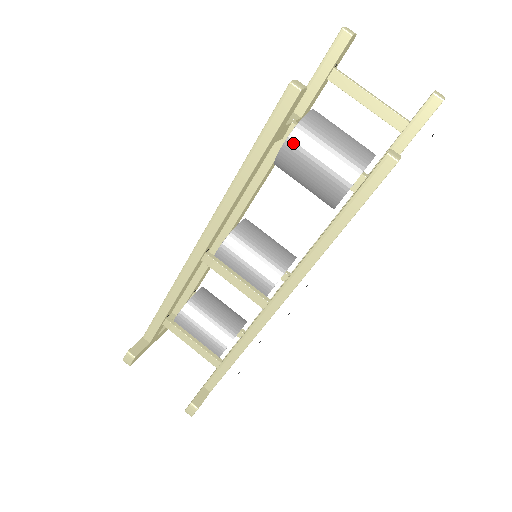
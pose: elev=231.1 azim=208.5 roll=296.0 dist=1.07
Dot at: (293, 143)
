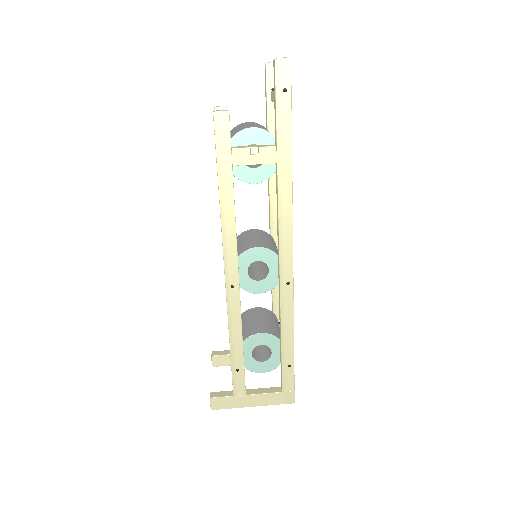
Dot at: occluded
